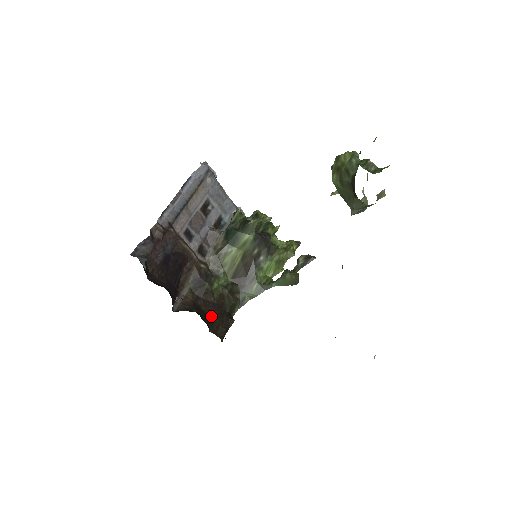
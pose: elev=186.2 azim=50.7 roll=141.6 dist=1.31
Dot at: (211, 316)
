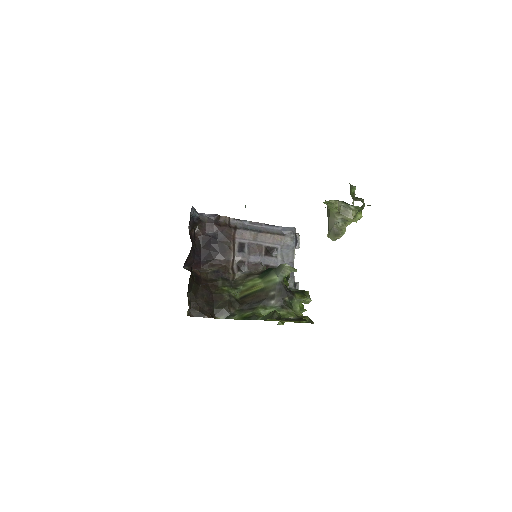
Dot at: (200, 294)
